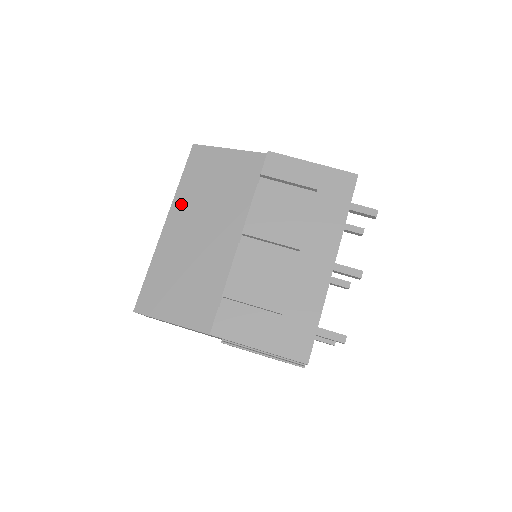
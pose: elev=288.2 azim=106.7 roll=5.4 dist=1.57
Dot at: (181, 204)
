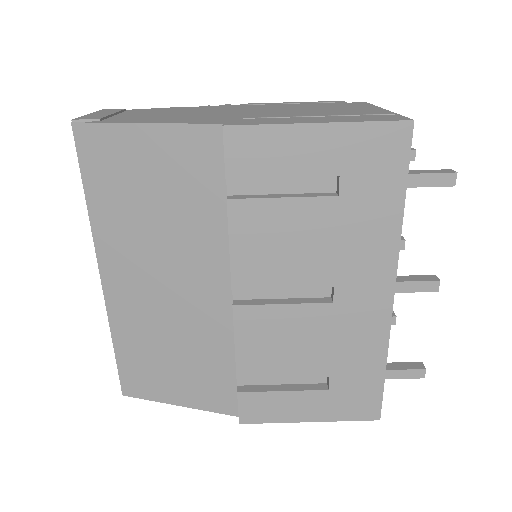
Dot at: (109, 243)
